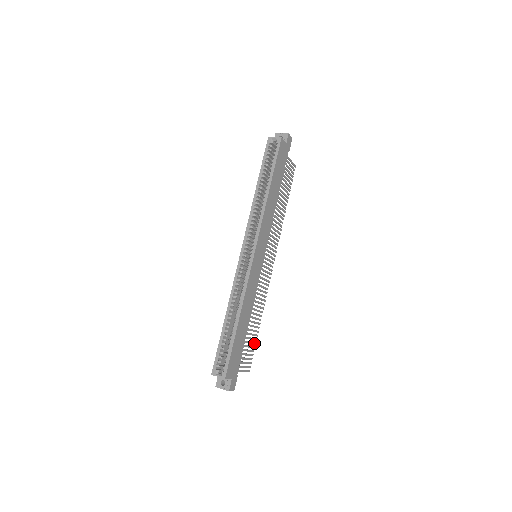
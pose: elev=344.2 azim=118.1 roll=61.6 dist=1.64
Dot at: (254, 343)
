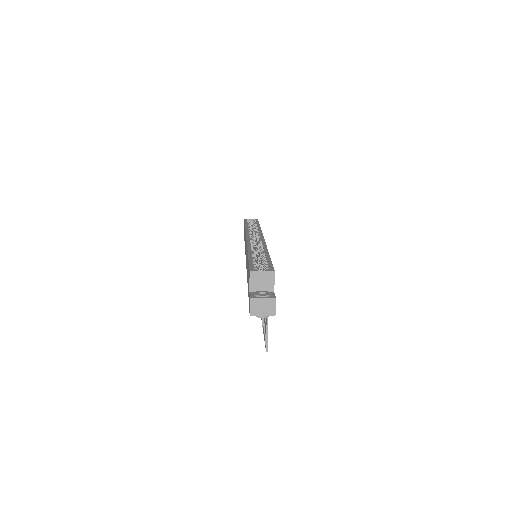
Dot at: occluded
